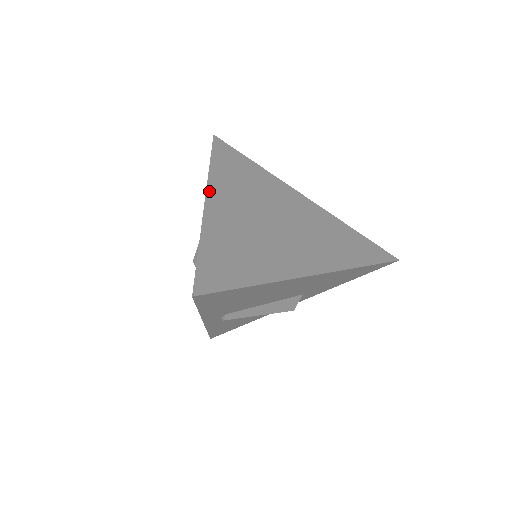
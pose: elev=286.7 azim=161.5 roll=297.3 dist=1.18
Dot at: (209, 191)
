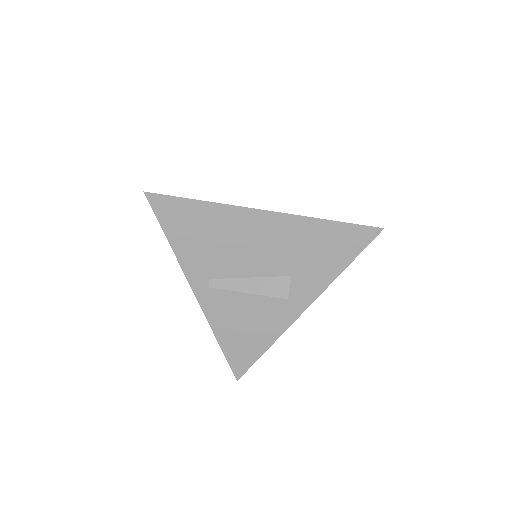
Dot at: occluded
